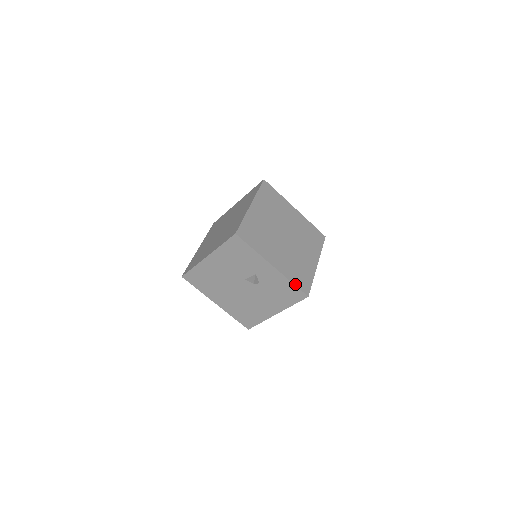
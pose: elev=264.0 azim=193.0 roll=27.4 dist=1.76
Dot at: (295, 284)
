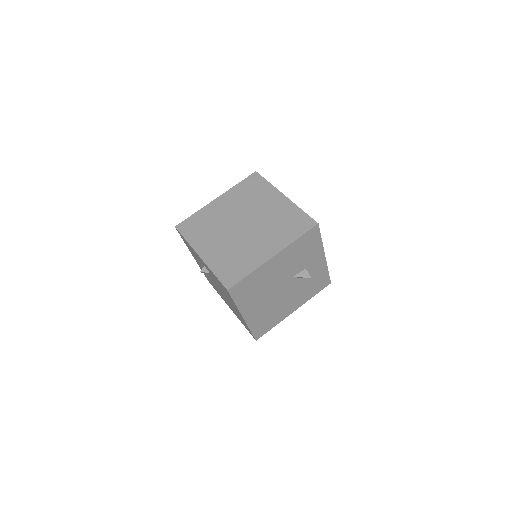
Dot at: (328, 272)
